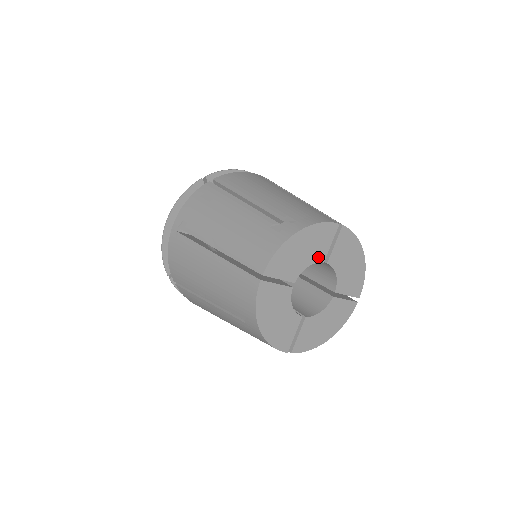
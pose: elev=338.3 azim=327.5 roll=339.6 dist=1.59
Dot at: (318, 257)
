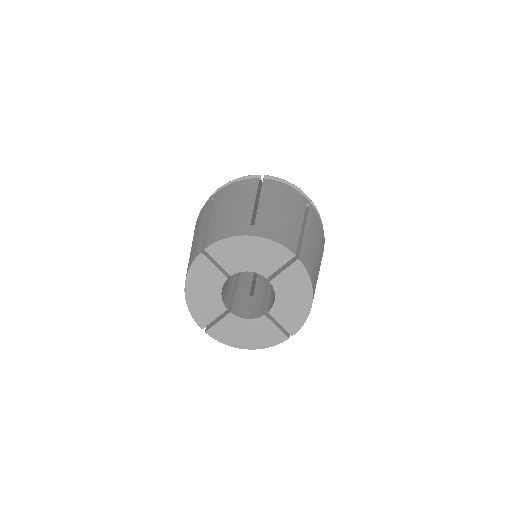
Dot at: (263, 270)
